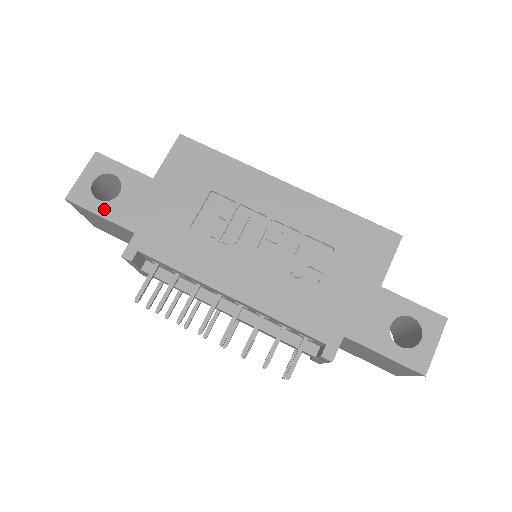
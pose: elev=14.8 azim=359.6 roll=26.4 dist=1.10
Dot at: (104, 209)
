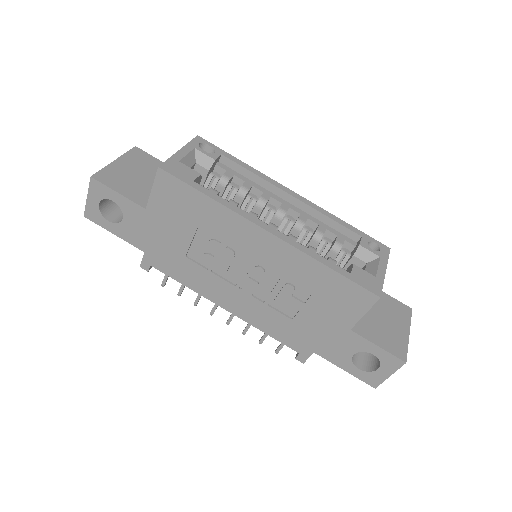
Dot at: (115, 229)
